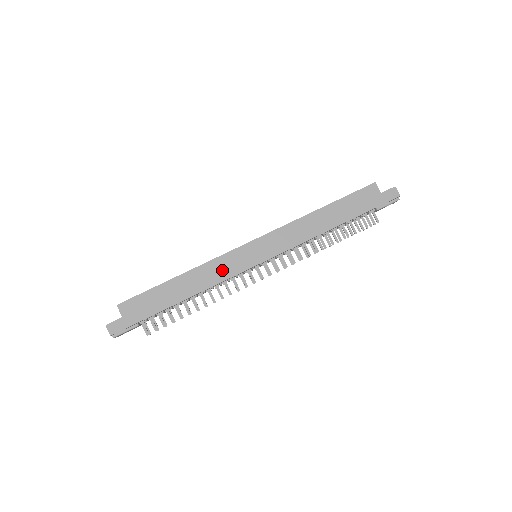
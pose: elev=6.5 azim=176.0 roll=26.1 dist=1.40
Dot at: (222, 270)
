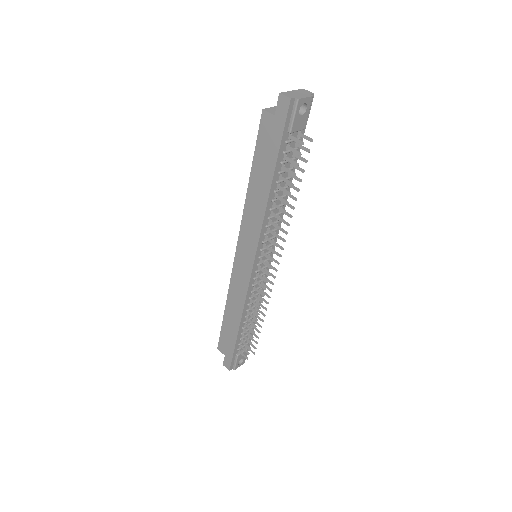
Dot at: (239, 290)
